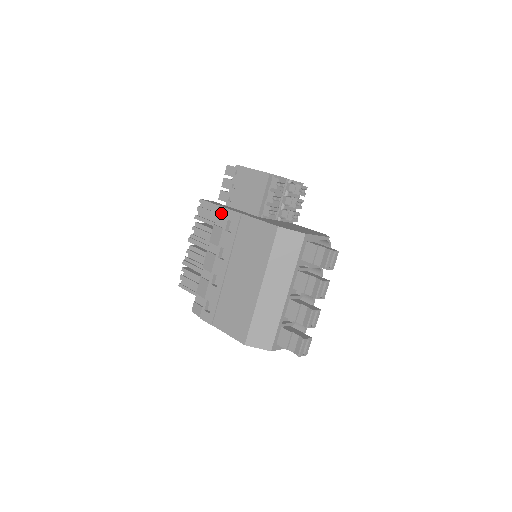
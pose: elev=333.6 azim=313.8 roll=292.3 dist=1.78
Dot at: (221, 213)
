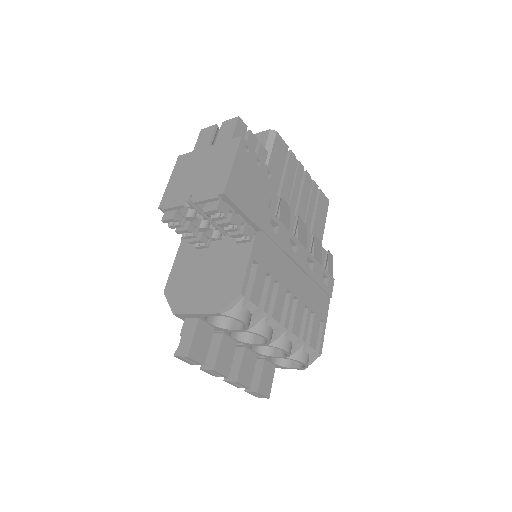
Dot at: occluded
